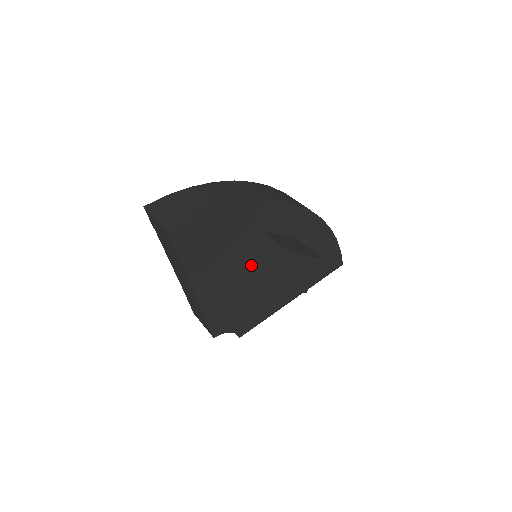
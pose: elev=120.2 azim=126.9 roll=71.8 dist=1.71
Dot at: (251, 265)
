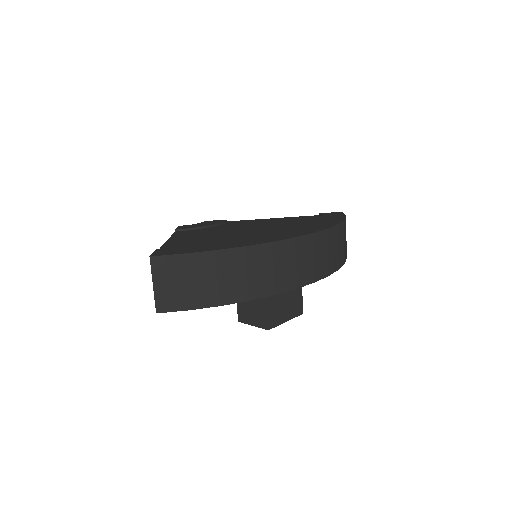
Dot at: occluded
